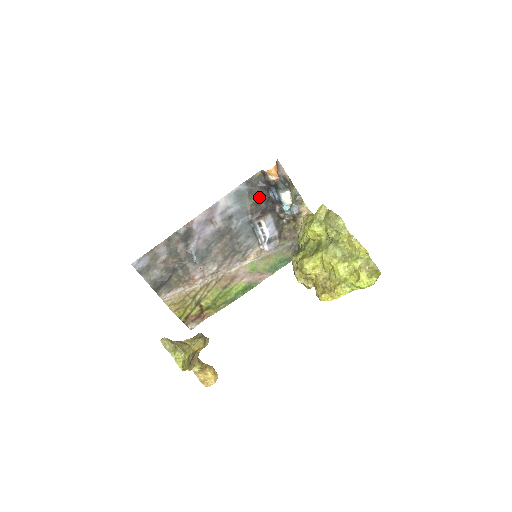
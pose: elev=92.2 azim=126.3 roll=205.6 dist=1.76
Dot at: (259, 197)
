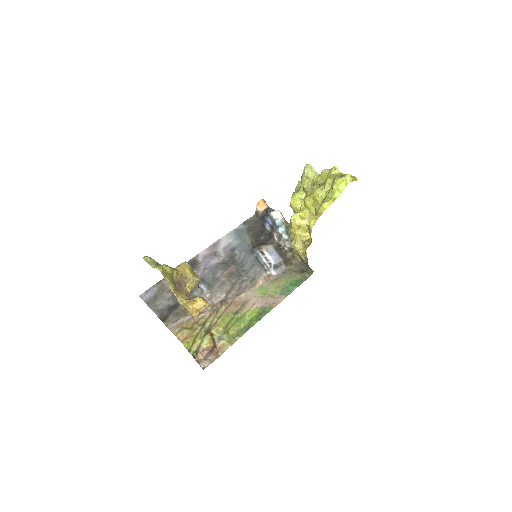
Dot at: (257, 233)
